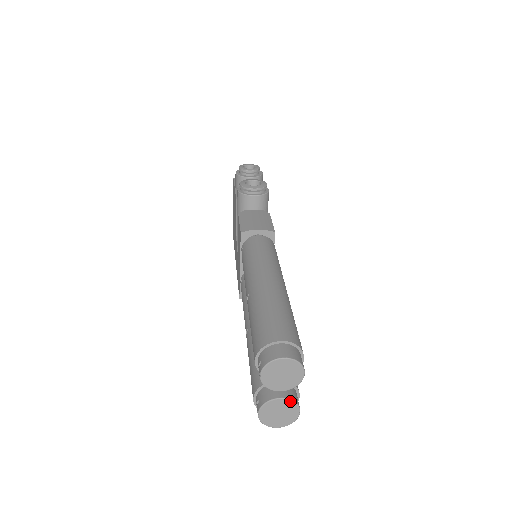
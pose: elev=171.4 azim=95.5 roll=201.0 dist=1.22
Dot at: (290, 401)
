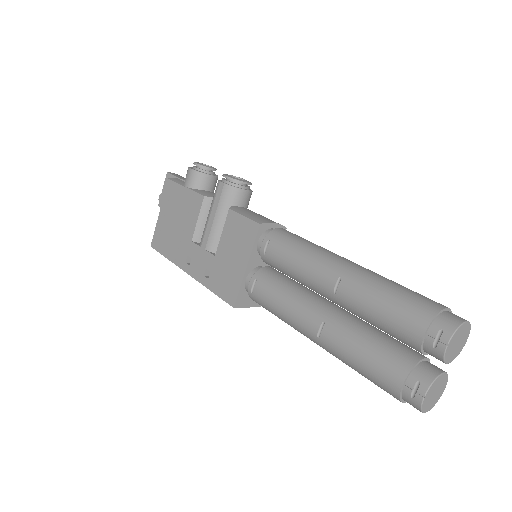
Dot at: (447, 375)
